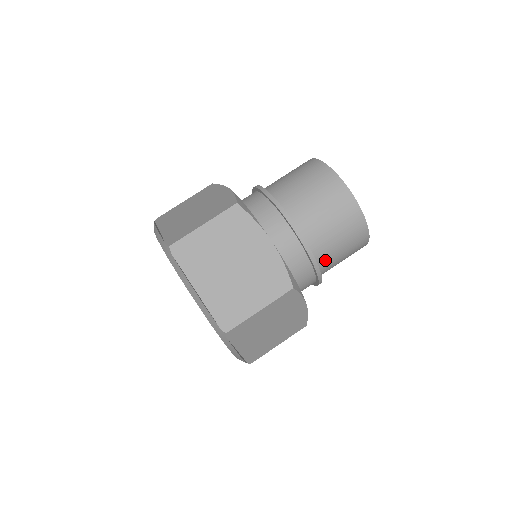
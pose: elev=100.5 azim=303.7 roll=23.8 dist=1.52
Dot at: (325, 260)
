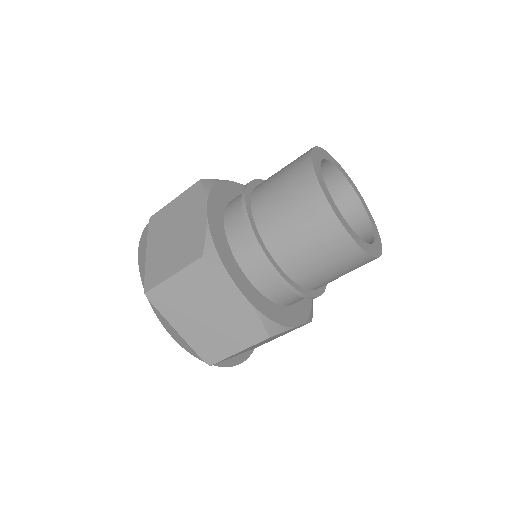
Dot at: (320, 284)
